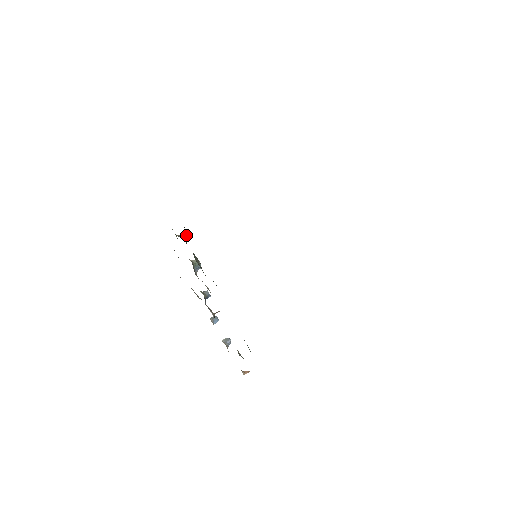
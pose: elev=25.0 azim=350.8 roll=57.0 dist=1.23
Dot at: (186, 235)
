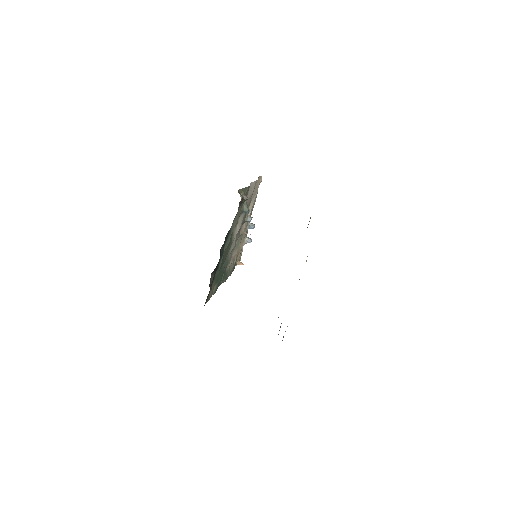
Dot at: (247, 198)
